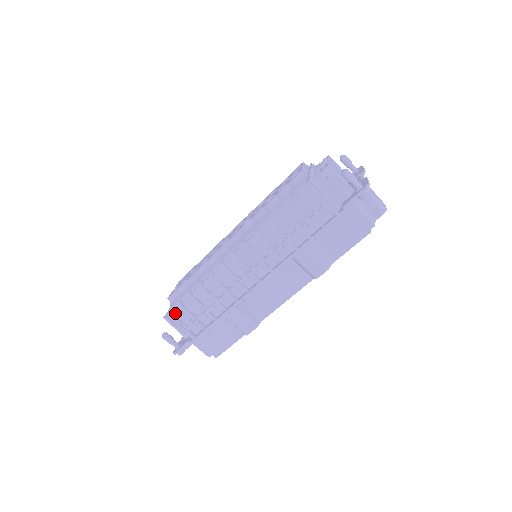
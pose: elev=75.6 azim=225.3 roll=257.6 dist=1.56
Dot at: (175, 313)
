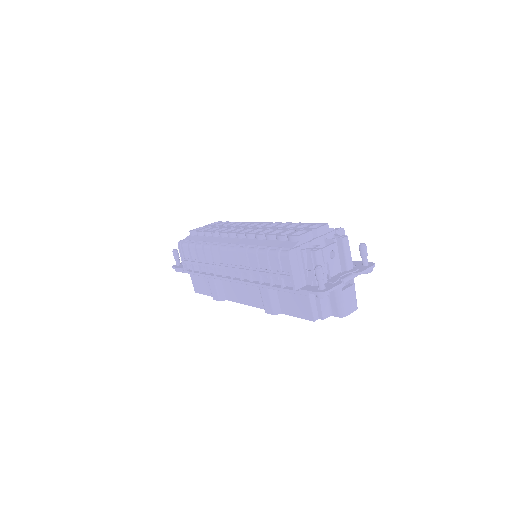
Dot at: (183, 245)
